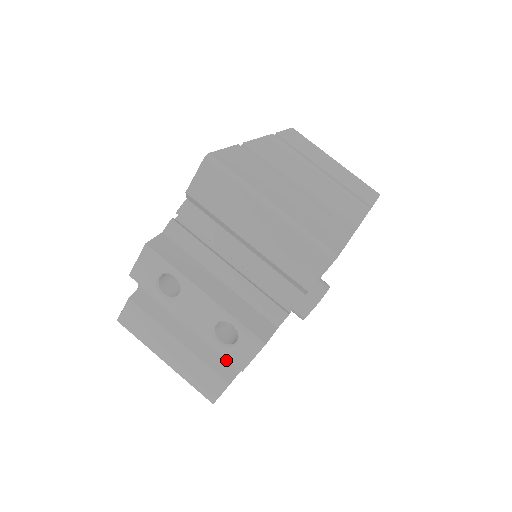
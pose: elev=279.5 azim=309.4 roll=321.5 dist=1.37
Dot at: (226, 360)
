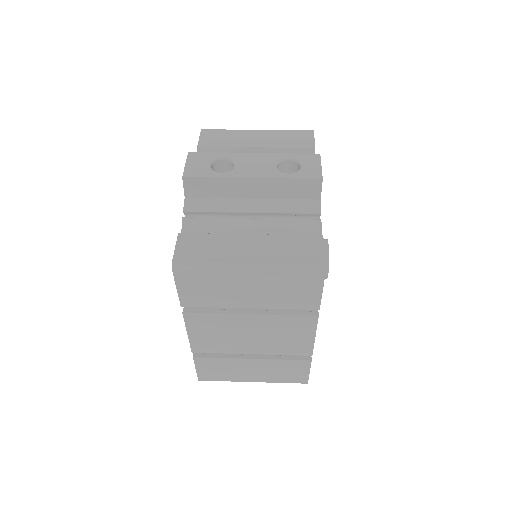
Dot at: (302, 228)
